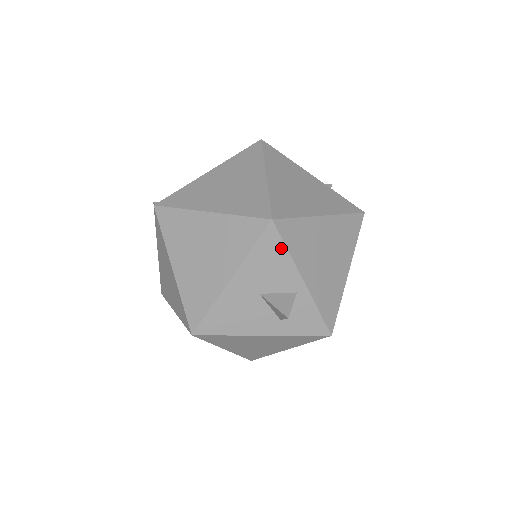
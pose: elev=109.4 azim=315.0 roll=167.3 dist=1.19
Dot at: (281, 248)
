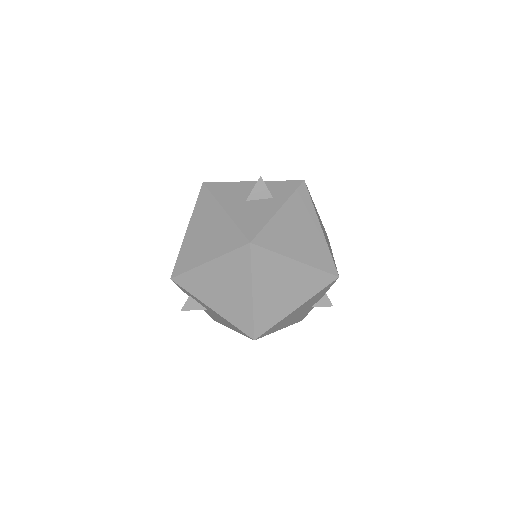
Dot at: (223, 184)
